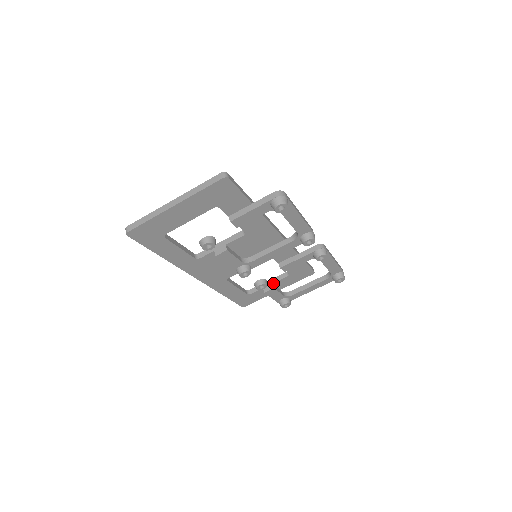
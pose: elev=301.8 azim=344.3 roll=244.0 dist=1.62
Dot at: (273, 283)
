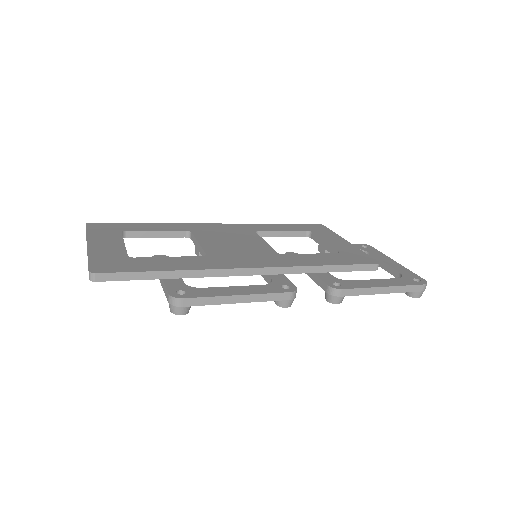
Dot at: (327, 249)
